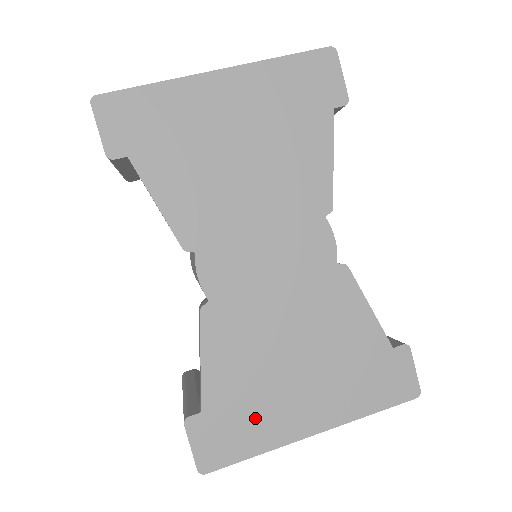
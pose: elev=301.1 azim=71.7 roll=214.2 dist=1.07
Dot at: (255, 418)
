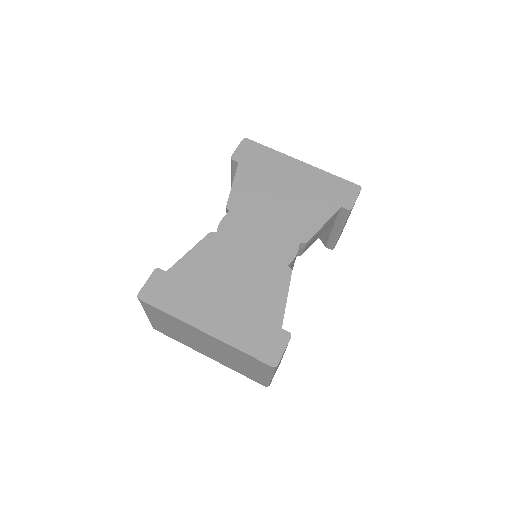
Dot at: (185, 296)
